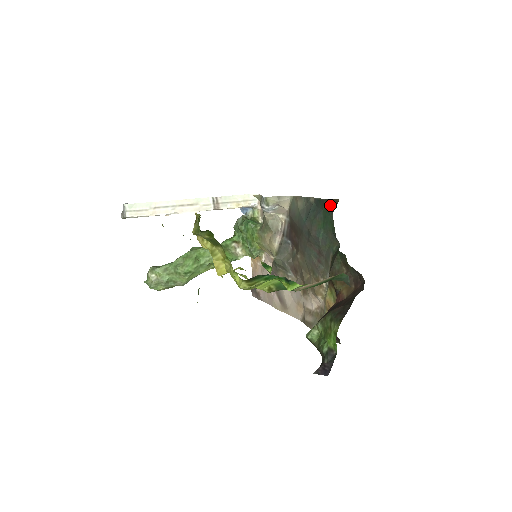
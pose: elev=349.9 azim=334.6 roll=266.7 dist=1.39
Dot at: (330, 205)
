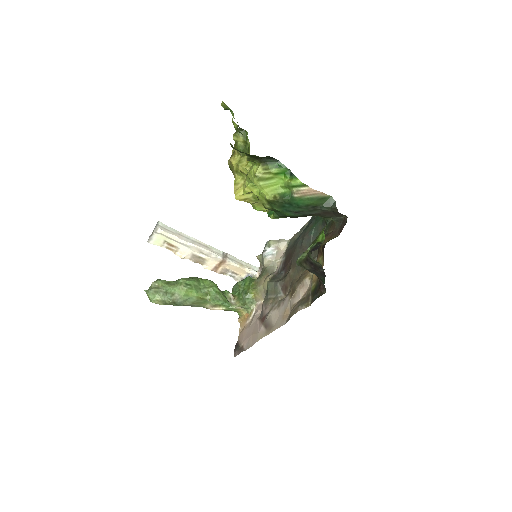
Dot at: occluded
